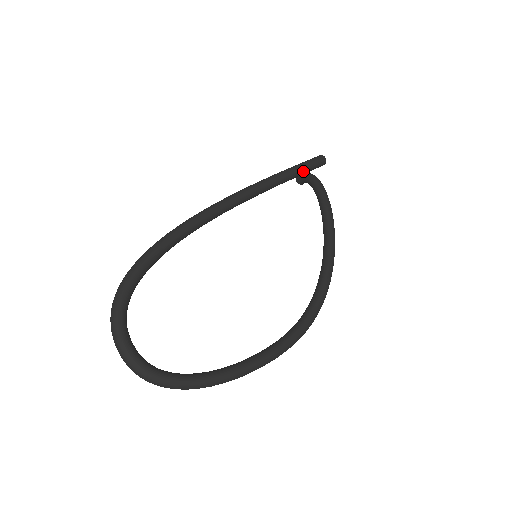
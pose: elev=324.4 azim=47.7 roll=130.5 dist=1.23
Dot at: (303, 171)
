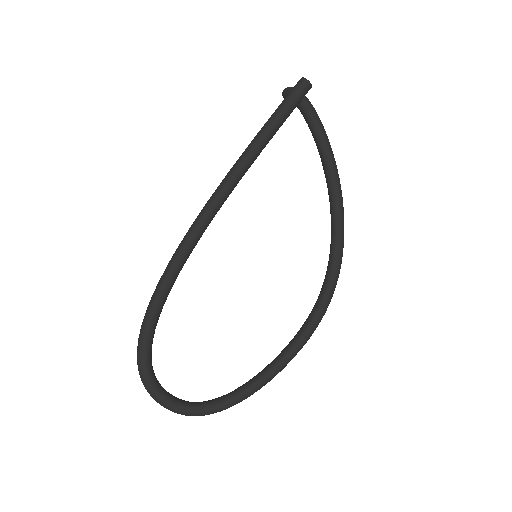
Dot at: (284, 120)
